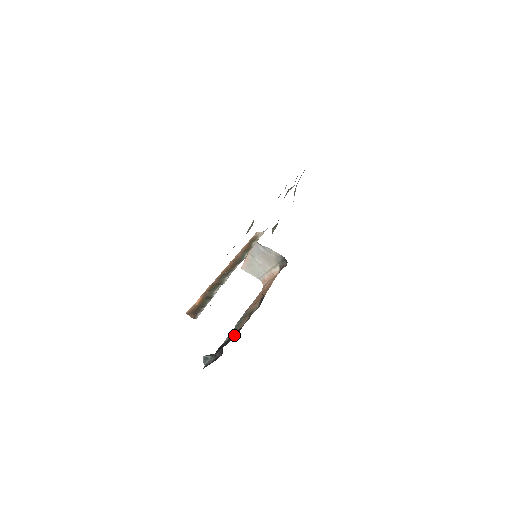
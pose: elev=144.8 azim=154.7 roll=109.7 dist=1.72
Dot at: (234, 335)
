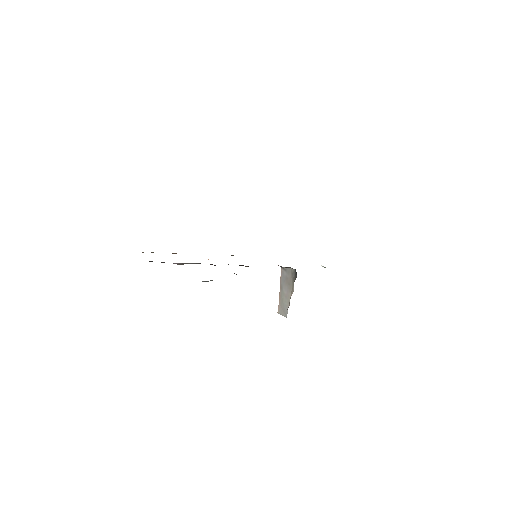
Dot at: occluded
